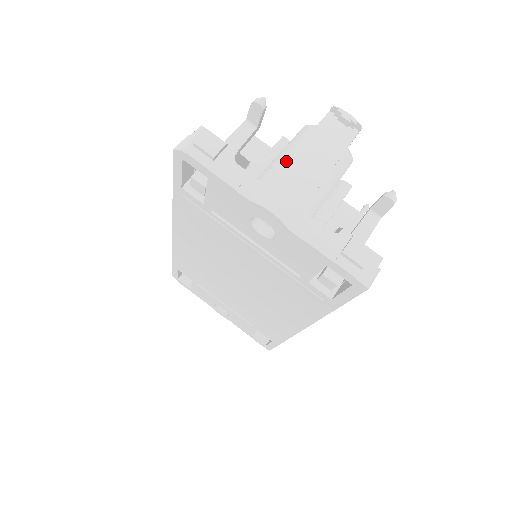
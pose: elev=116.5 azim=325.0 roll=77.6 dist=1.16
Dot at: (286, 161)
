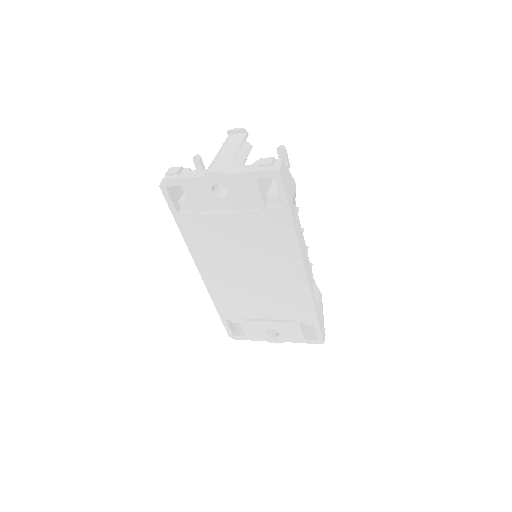
Dot at: (214, 158)
